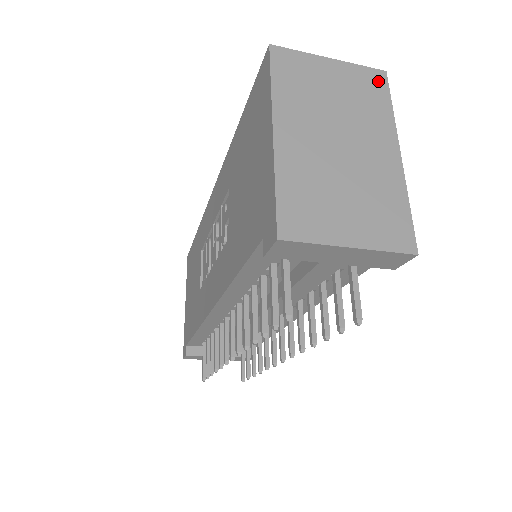
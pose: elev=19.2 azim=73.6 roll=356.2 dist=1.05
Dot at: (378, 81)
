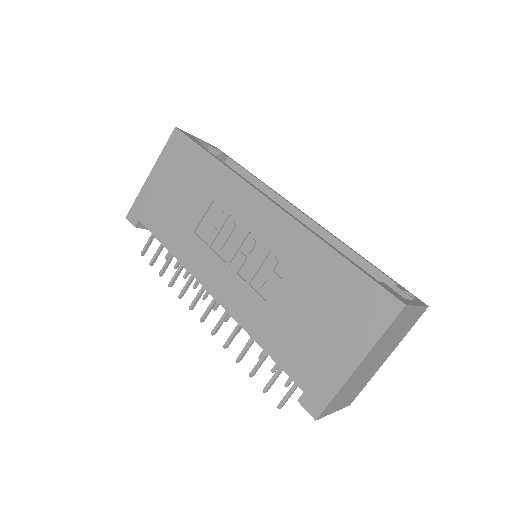
Dot at: (420, 315)
